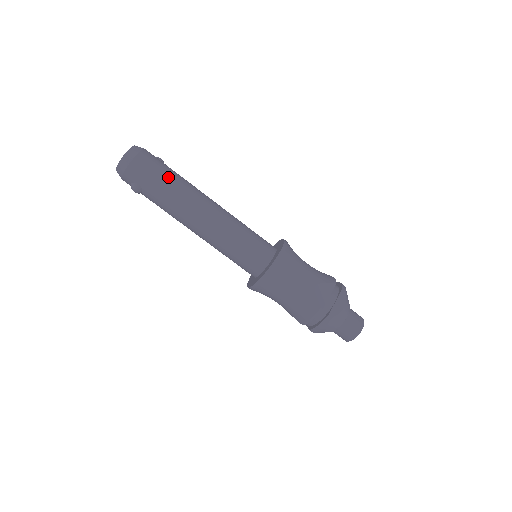
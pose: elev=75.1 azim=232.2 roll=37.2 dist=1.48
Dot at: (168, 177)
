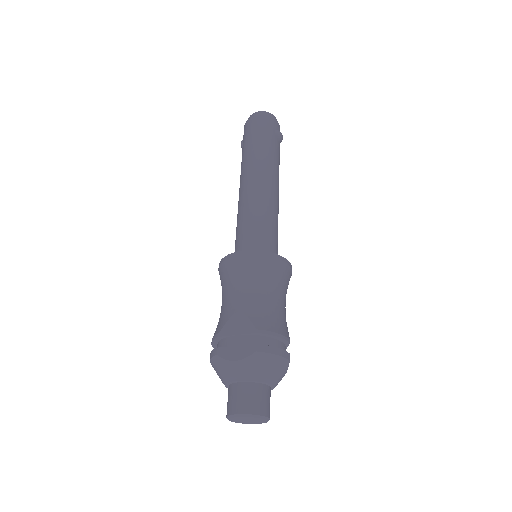
Dot at: (256, 141)
